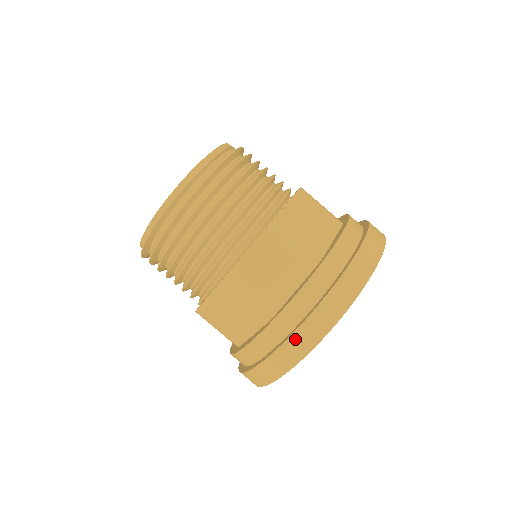
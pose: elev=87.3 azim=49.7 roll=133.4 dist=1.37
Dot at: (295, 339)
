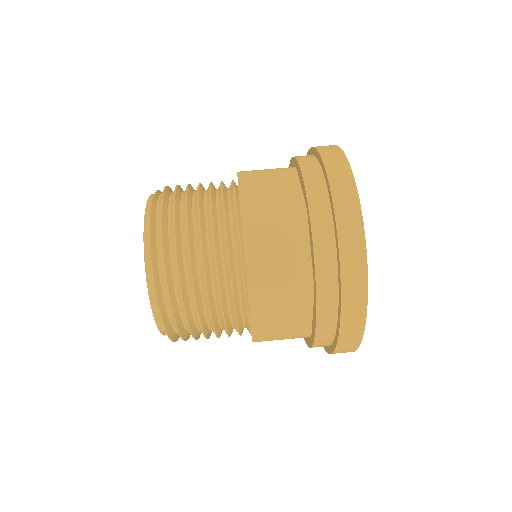
Dot at: (336, 190)
